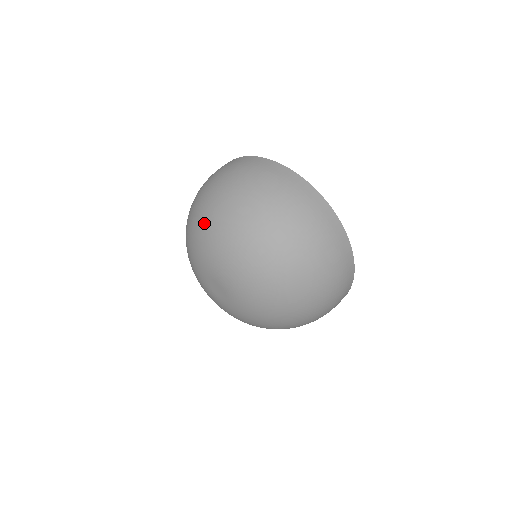
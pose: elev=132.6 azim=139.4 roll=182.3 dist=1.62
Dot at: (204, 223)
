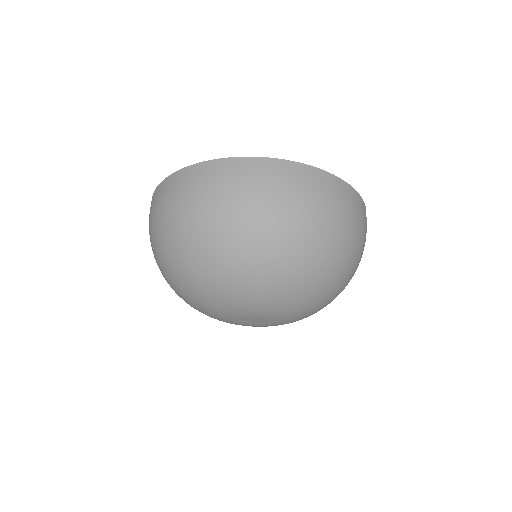
Dot at: (235, 272)
